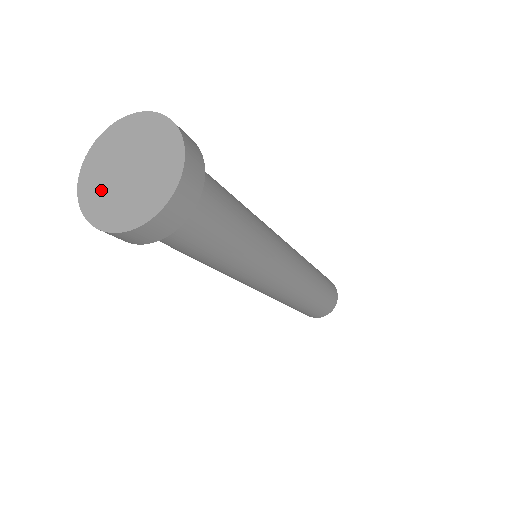
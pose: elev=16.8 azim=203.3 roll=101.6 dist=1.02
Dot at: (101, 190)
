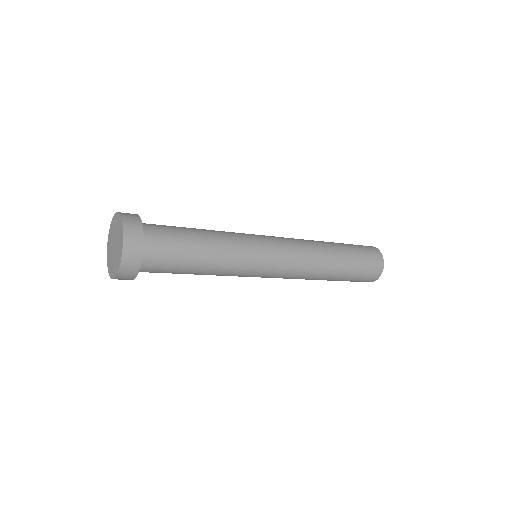
Dot at: (110, 255)
